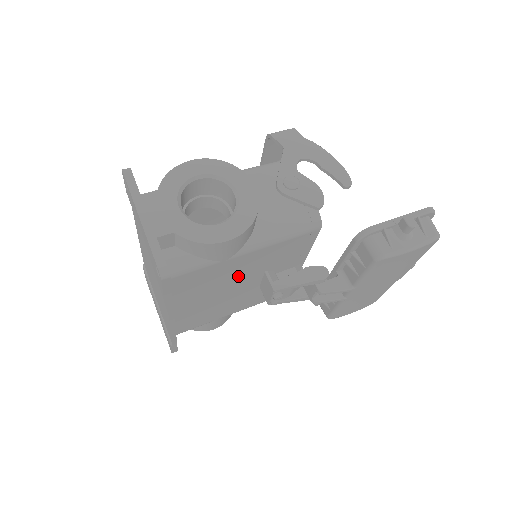
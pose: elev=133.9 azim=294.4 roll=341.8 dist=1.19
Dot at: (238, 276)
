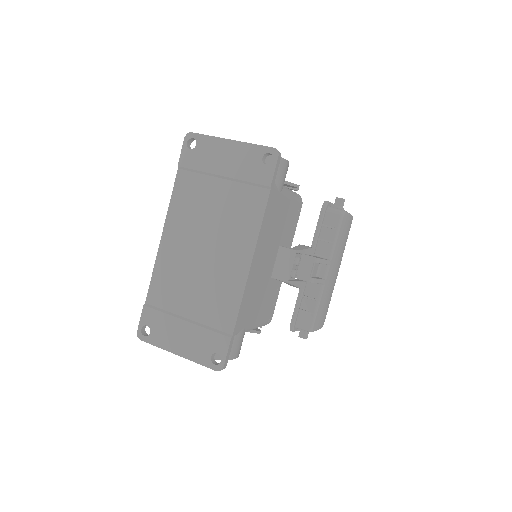
Dot at: (273, 234)
